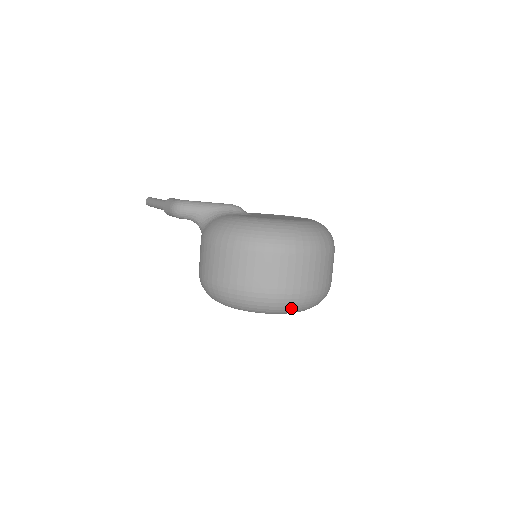
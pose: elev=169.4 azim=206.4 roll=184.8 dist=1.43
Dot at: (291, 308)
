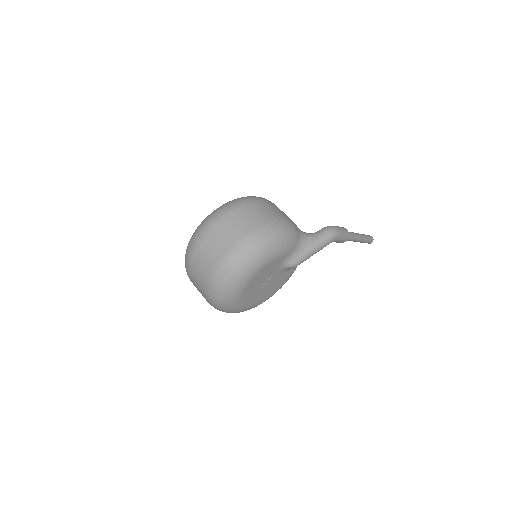
Dot at: (230, 278)
